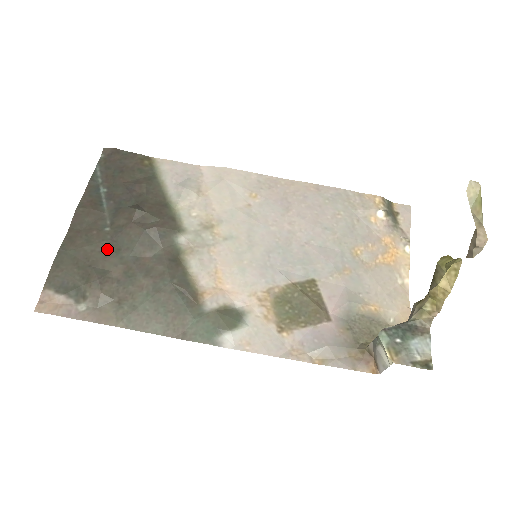
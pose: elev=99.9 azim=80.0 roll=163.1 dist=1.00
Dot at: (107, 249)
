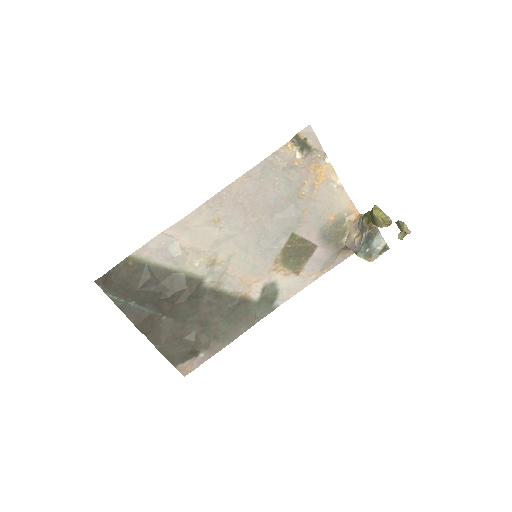
Dot at: (178, 326)
